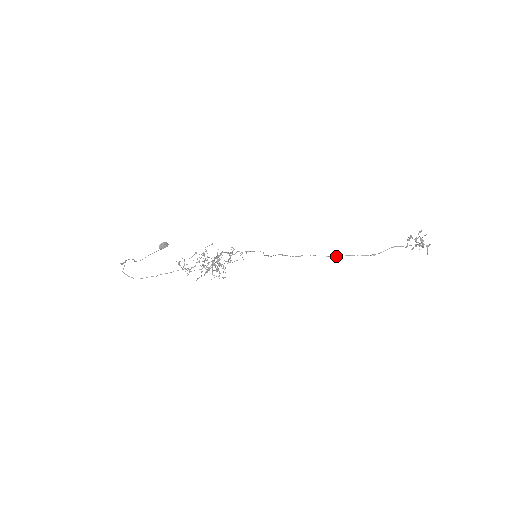
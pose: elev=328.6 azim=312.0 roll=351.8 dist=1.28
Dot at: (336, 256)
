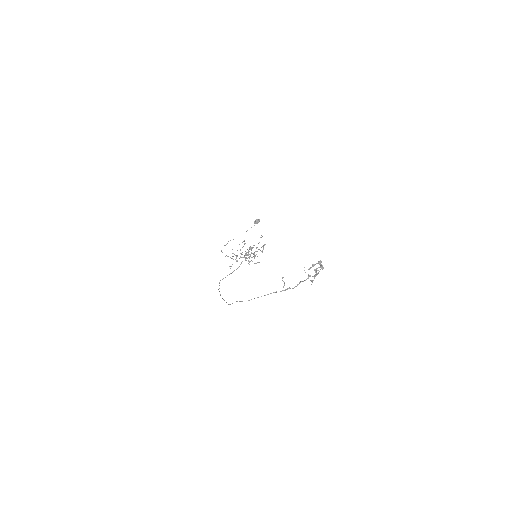
Dot at: occluded
